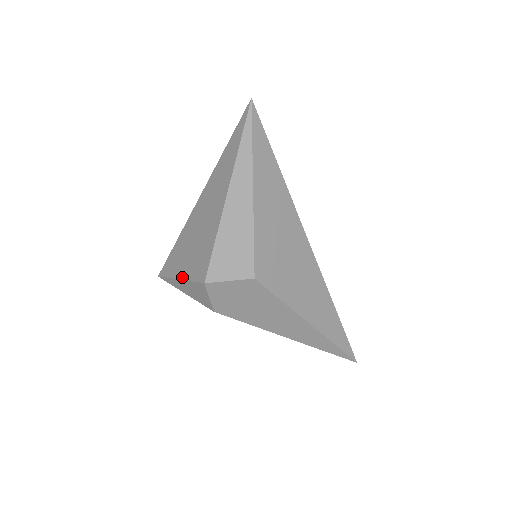
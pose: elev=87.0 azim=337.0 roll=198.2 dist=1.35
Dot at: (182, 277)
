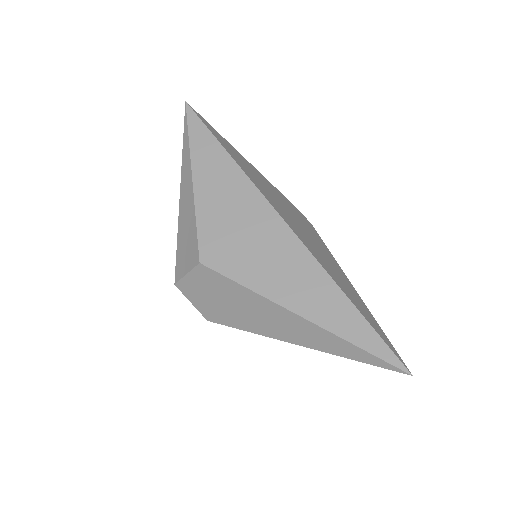
Dot at: occluded
